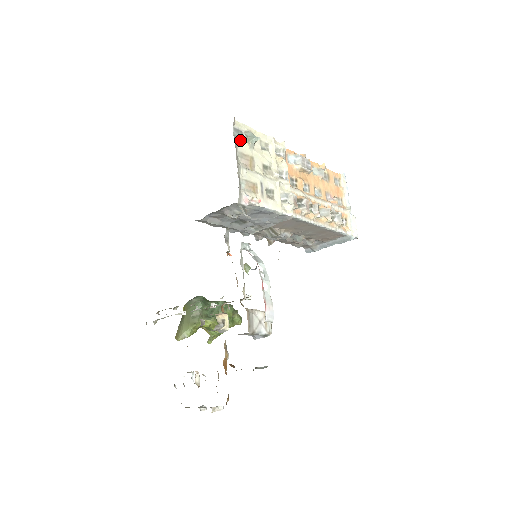
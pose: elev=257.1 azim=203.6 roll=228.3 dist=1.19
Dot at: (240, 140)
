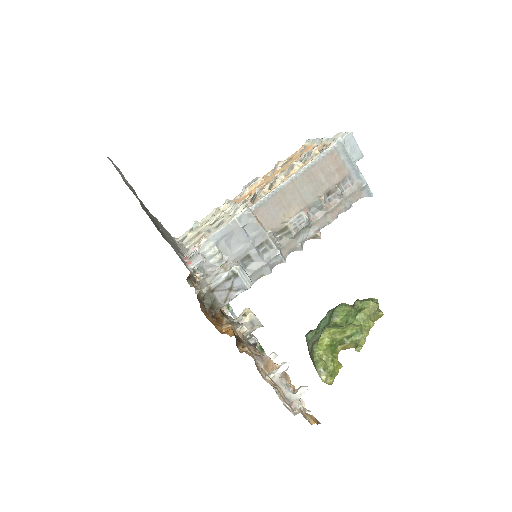
Dot at: (185, 239)
